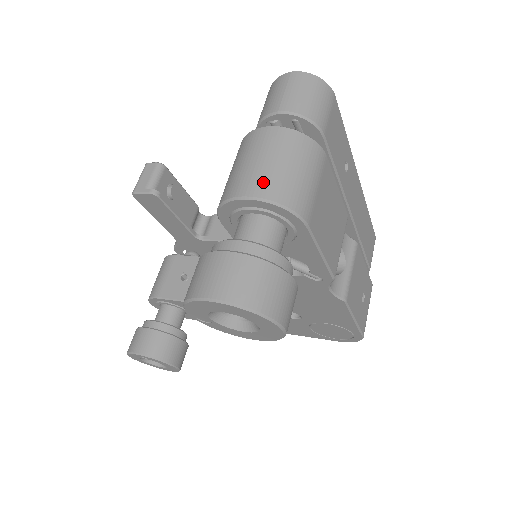
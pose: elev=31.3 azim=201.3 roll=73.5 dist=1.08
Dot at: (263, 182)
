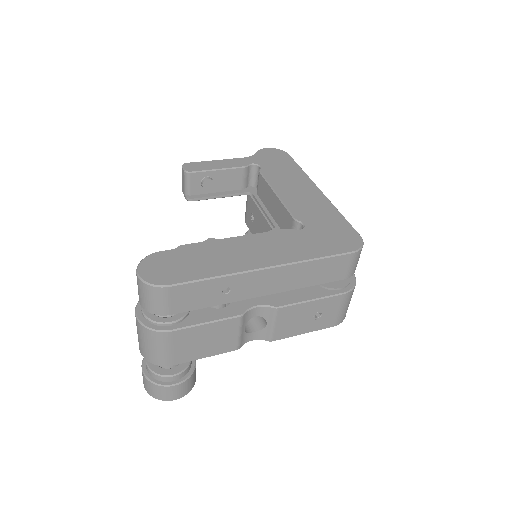
Dot at: (141, 349)
